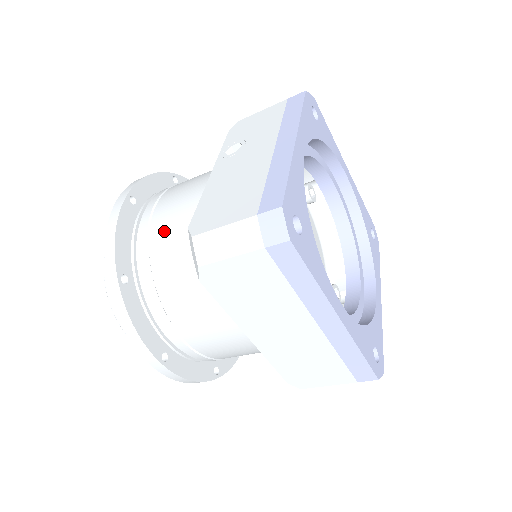
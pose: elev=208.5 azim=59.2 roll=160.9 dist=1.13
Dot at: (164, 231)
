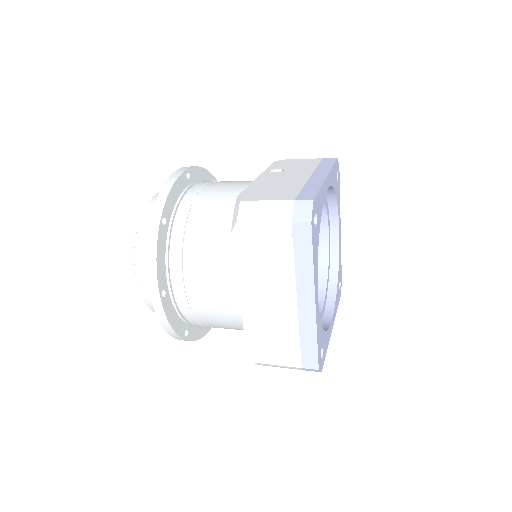
Dot at: (207, 201)
